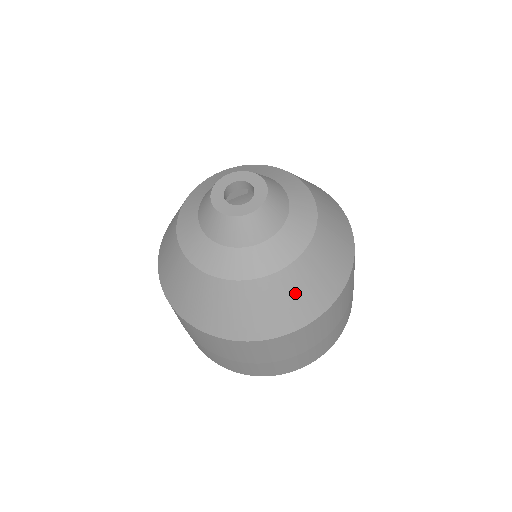
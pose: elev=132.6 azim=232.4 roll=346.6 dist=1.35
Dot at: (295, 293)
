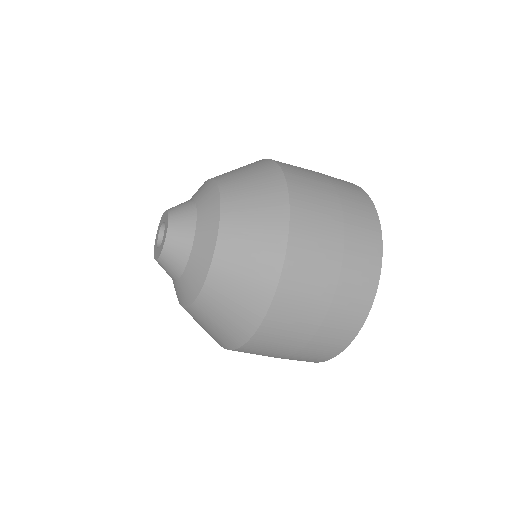
Dot at: (215, 321)
